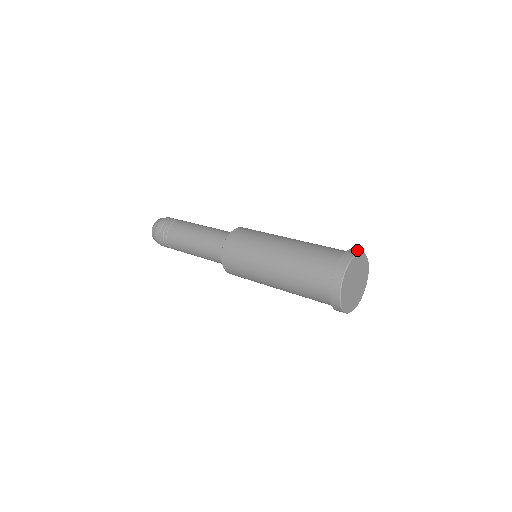
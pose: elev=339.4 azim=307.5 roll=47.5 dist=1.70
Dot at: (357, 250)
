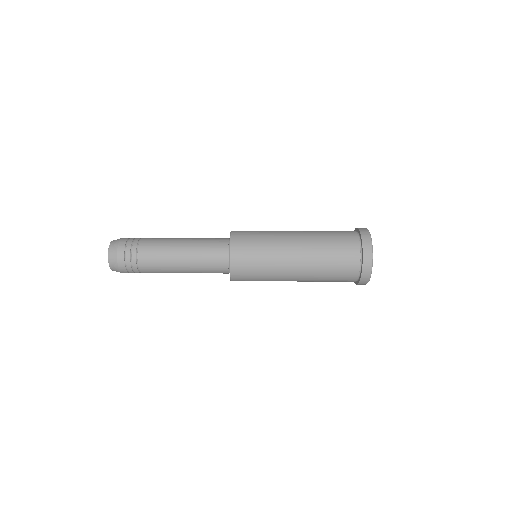
Dot at: (362, 228)
